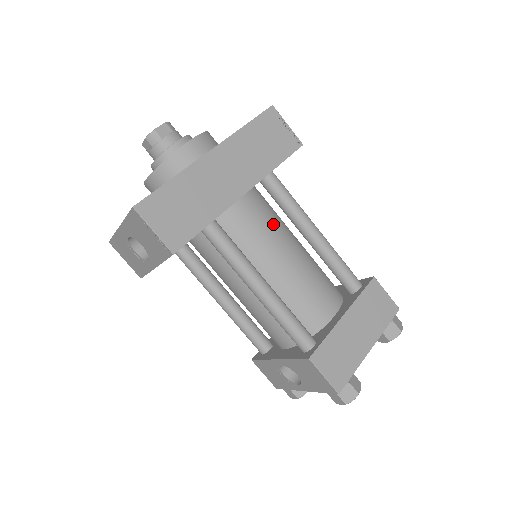
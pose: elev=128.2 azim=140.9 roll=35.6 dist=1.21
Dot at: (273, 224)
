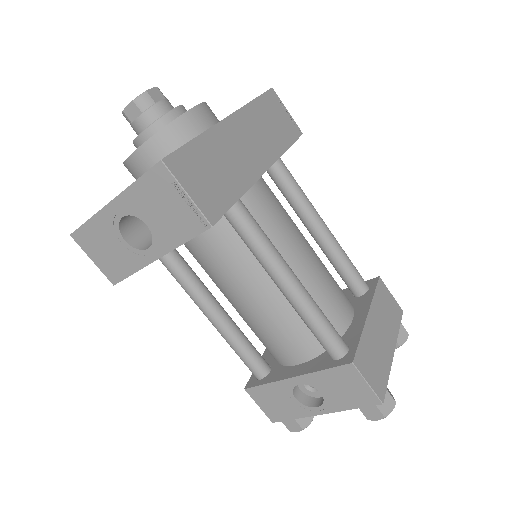
Dot at: (286, 213)
